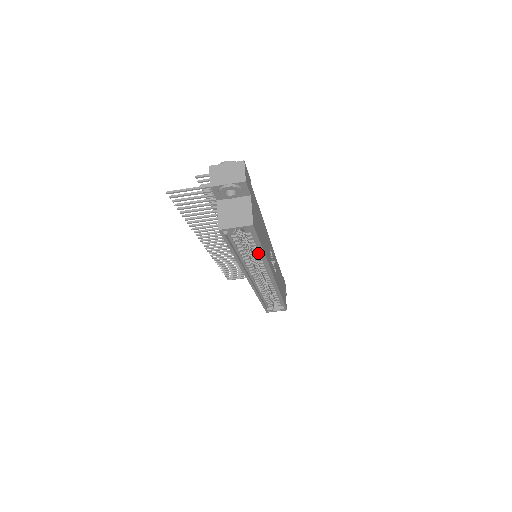
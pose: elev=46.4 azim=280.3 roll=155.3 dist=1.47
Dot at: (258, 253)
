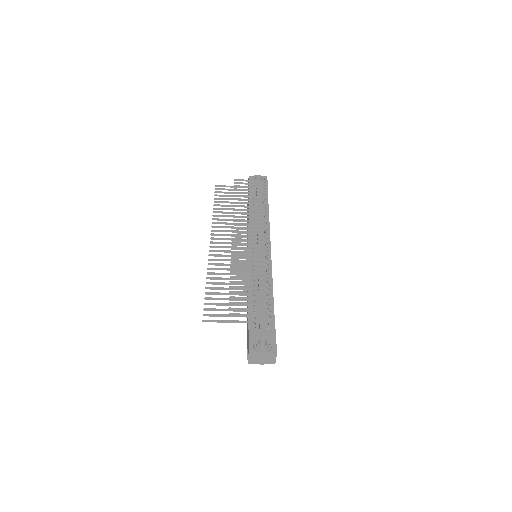
Dot at: occluded
